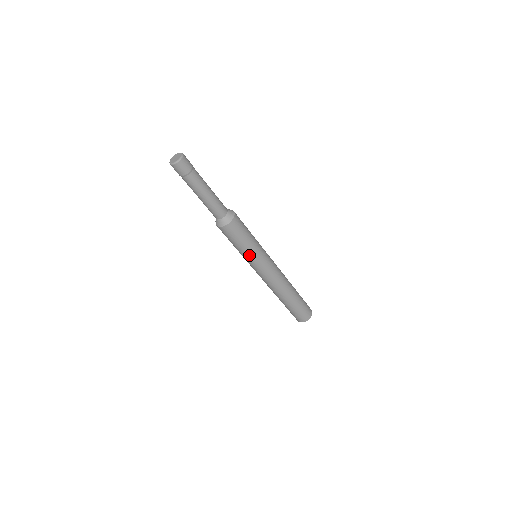
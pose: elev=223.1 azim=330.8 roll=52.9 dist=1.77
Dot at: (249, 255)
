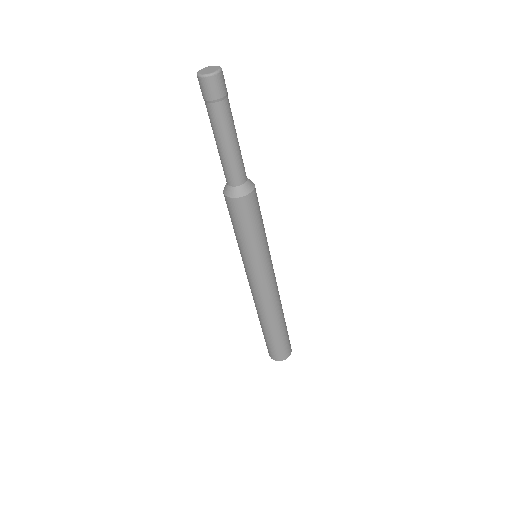
Dot at: (260, 248)
